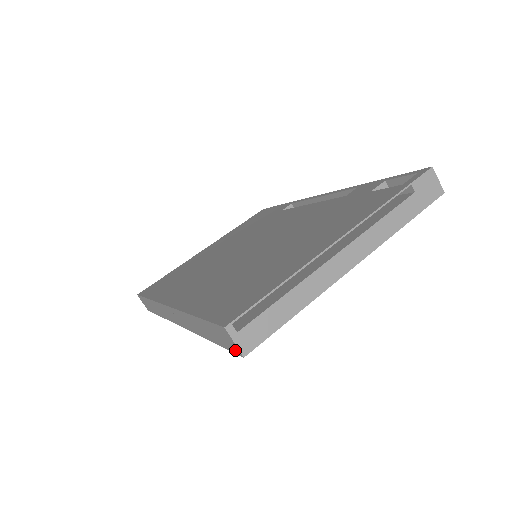
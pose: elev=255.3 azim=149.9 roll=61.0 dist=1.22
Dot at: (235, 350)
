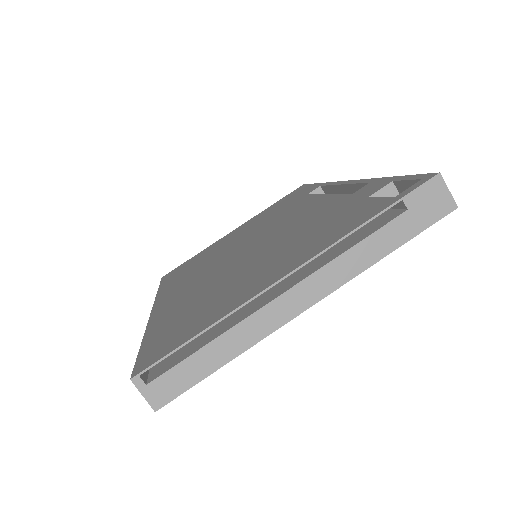
Dot at: occluded
